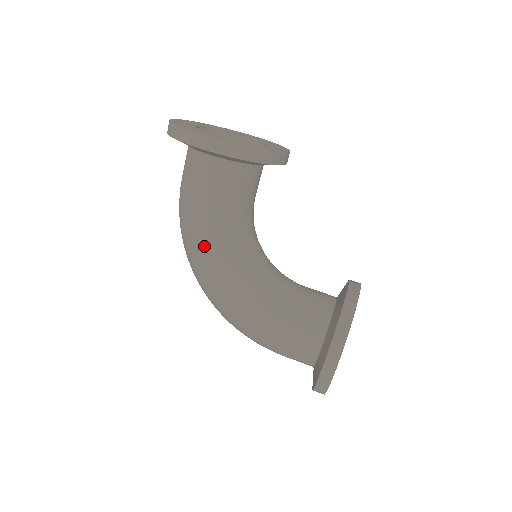
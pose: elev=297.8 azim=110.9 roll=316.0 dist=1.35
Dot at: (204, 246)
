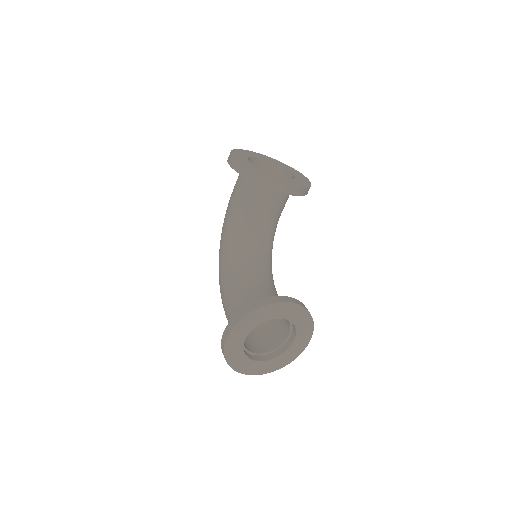
Dot at: (223, 232)
